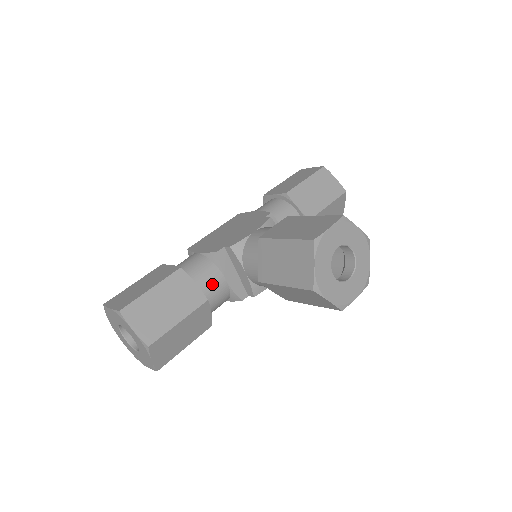
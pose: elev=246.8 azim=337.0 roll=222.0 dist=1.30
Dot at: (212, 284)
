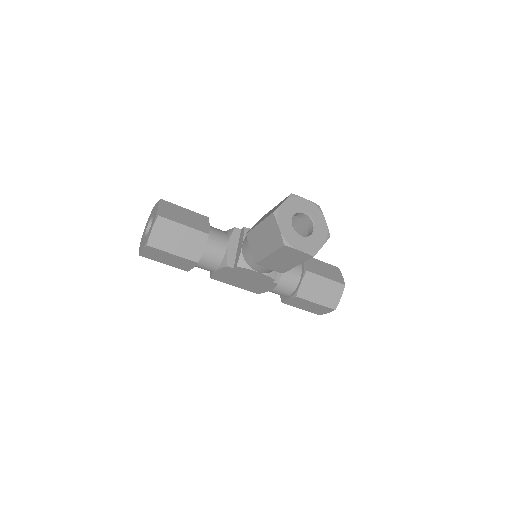
Dot at: (218, 238)
